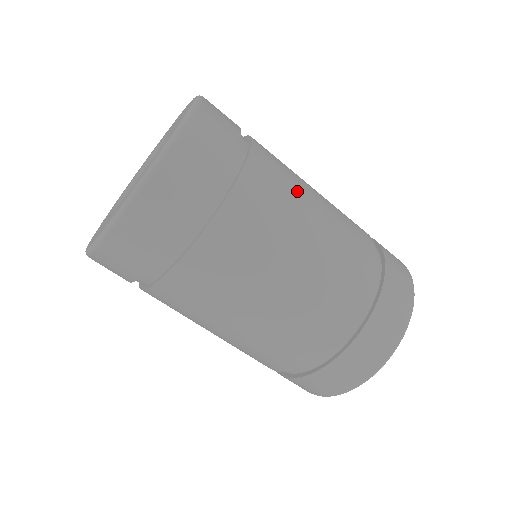
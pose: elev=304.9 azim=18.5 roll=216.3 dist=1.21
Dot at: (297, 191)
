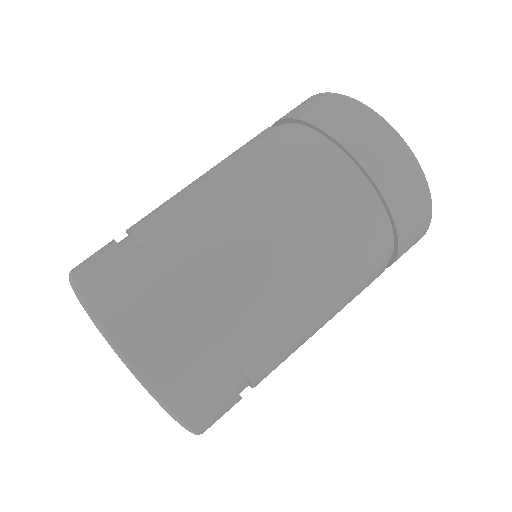
Dot at: (234, 239)
